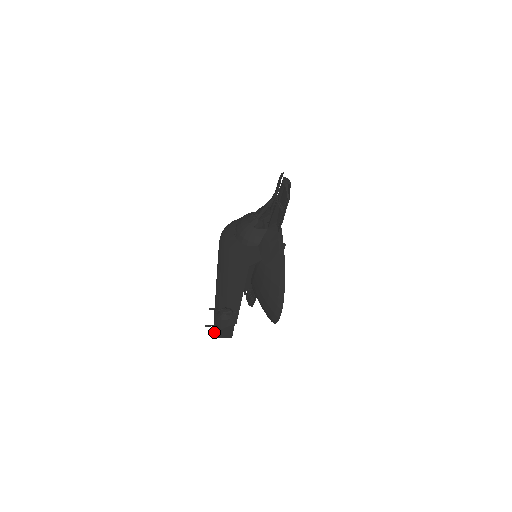
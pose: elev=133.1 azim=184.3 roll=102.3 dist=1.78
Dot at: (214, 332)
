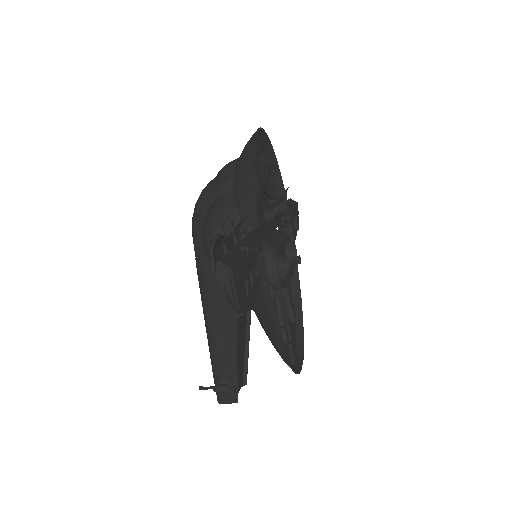
Dot at: occluded
